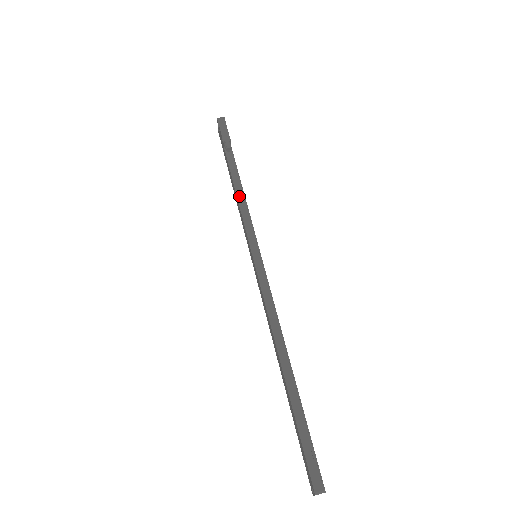
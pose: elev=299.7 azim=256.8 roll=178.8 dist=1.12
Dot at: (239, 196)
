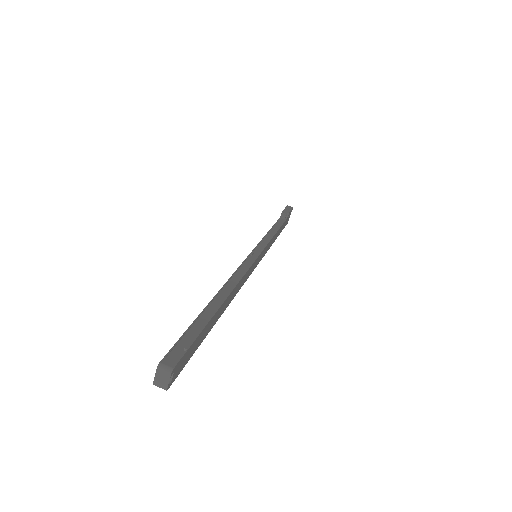
Dot at: (271, 232)
